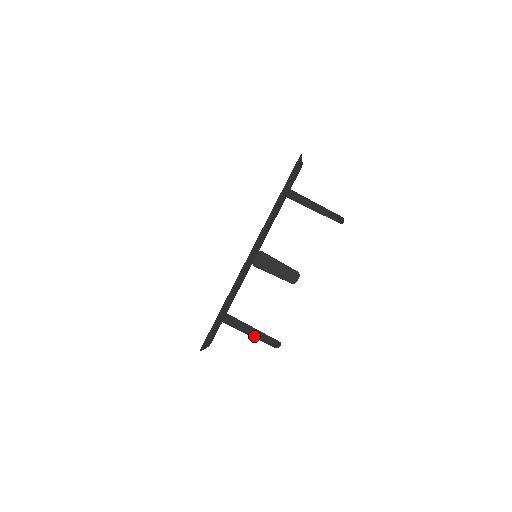
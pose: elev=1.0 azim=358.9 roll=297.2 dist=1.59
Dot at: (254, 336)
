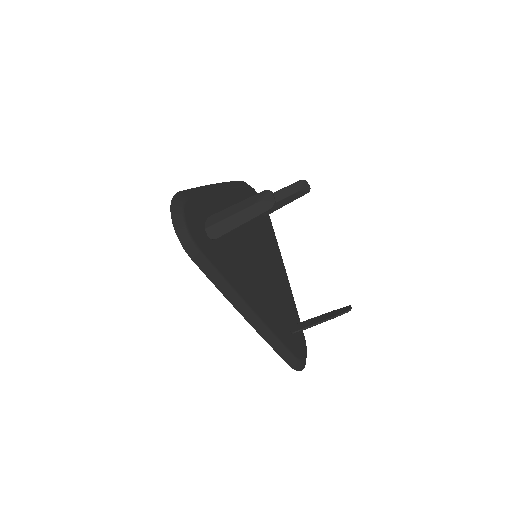
Dot at: occluded
